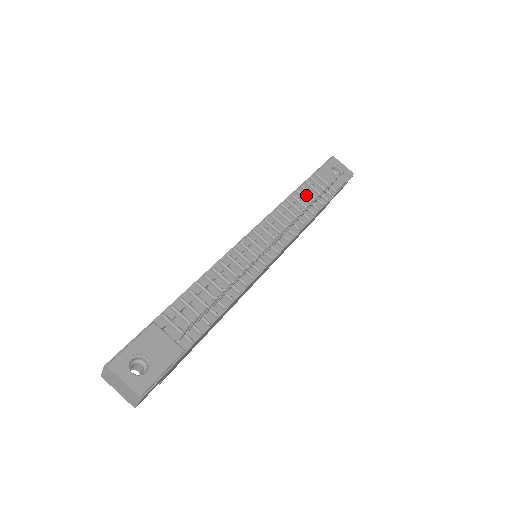
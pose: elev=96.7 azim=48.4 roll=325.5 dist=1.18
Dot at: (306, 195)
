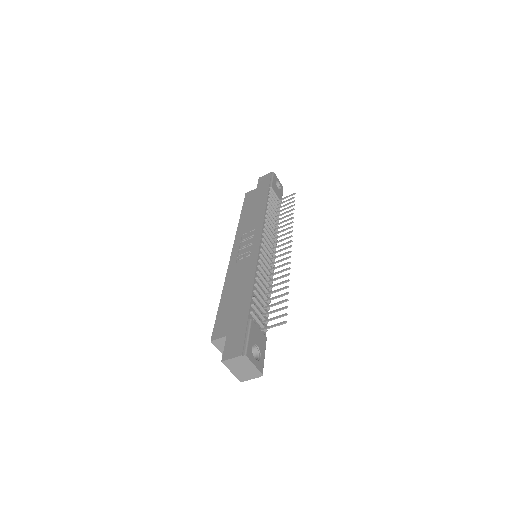
Dot at: occluded
